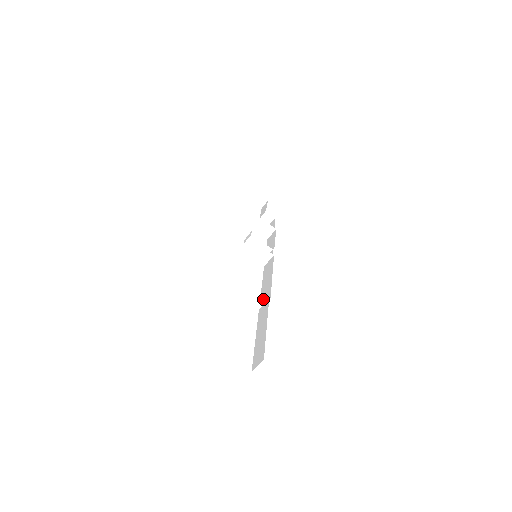
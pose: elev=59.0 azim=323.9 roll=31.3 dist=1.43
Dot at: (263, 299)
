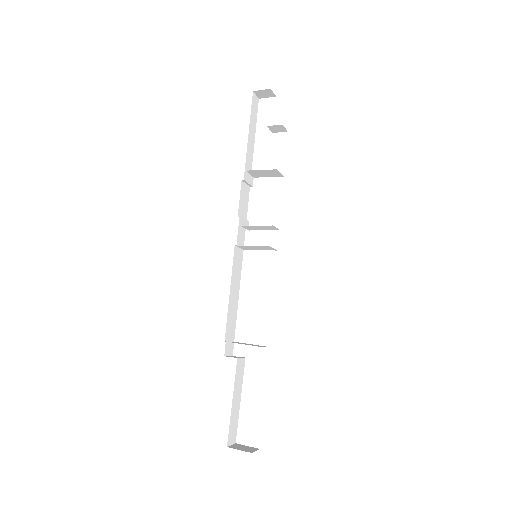
Dot at: (259, 346)
